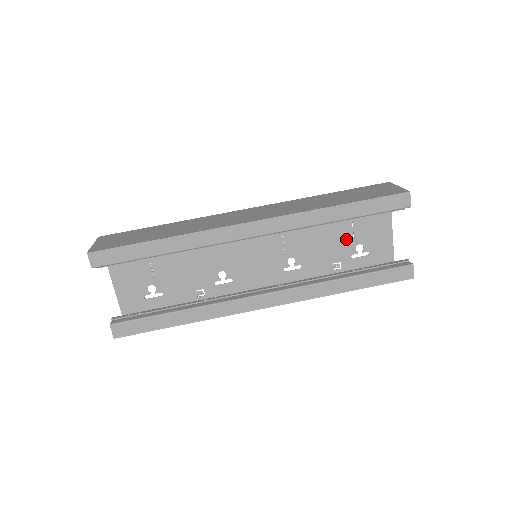
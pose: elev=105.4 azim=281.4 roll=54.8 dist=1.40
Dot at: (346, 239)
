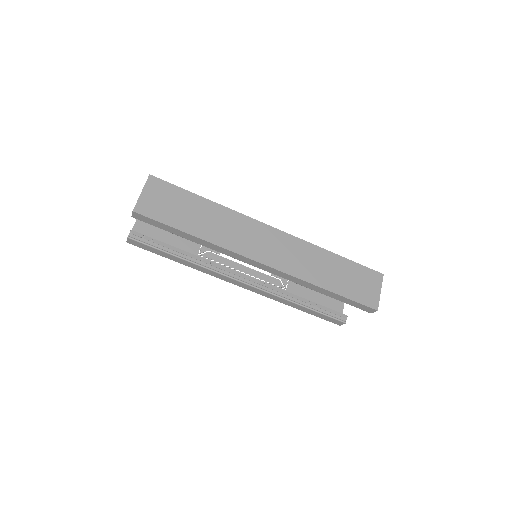
Dot at: occluded
